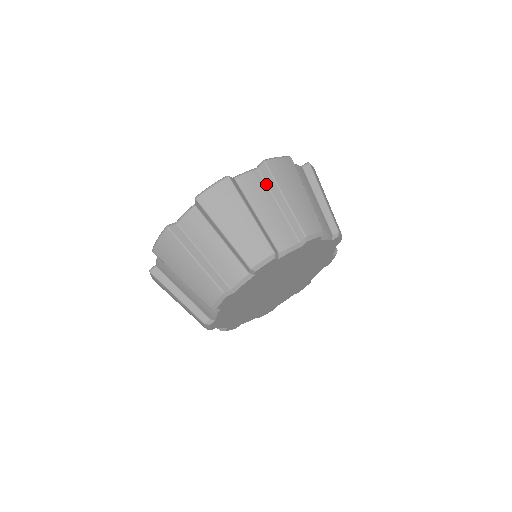
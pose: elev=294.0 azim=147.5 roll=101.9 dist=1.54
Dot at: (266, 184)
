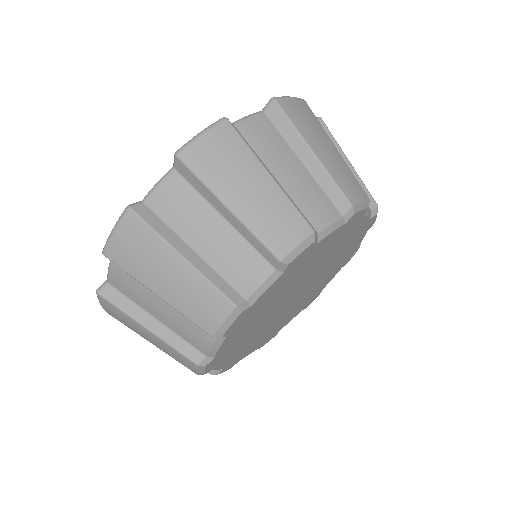
Dot at: (280, 133)
